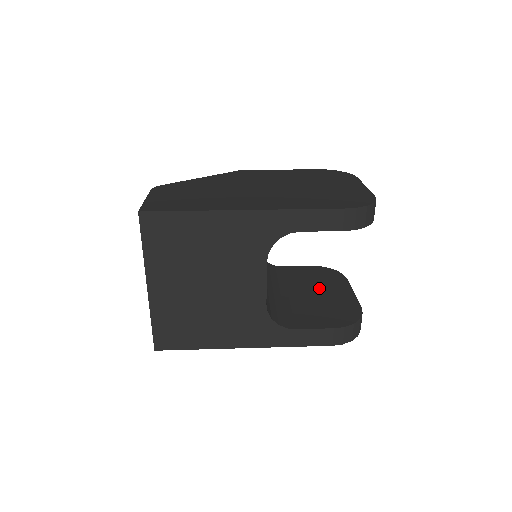
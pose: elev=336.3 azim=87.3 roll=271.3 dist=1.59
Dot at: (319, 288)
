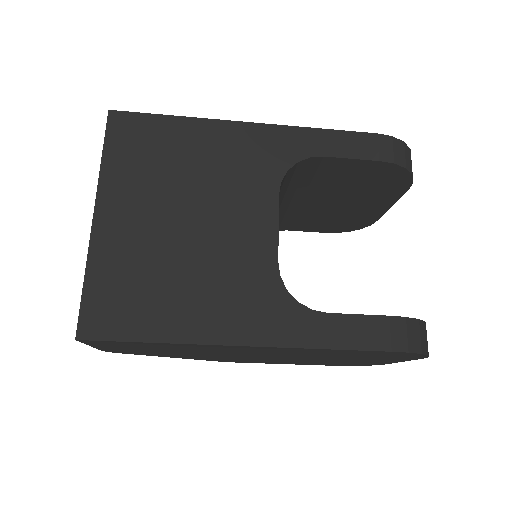
Dot at: occluded
